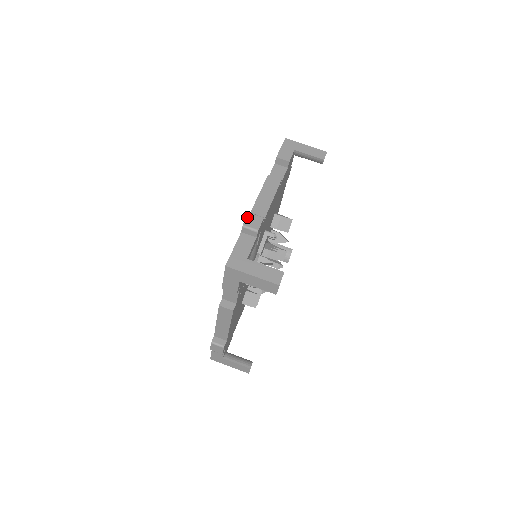
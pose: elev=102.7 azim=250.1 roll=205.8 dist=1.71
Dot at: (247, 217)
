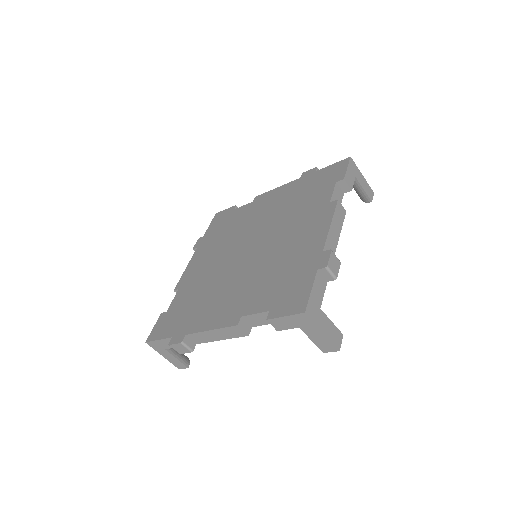
Dot at: (176, 344)
